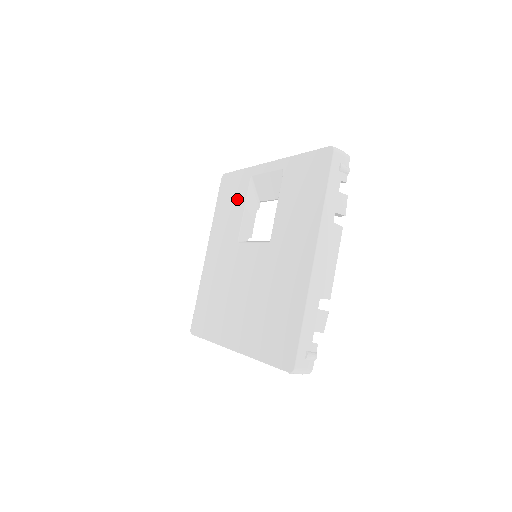
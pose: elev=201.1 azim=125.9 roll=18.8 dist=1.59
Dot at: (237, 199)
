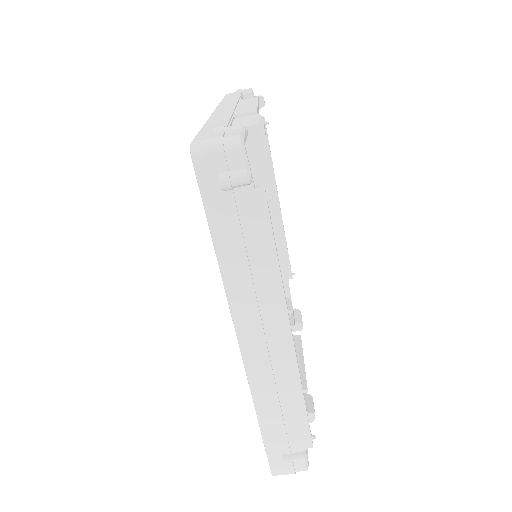
Dot at: occluded
